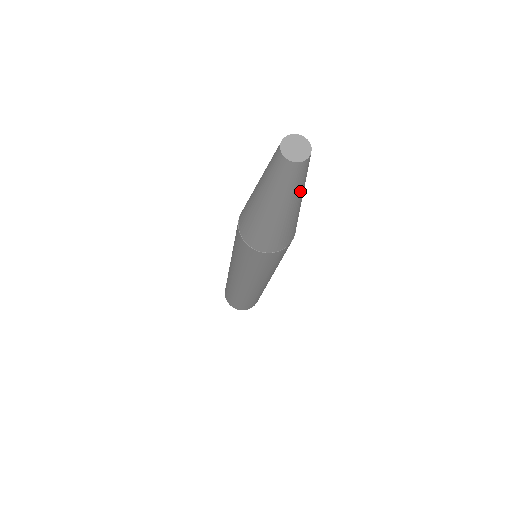
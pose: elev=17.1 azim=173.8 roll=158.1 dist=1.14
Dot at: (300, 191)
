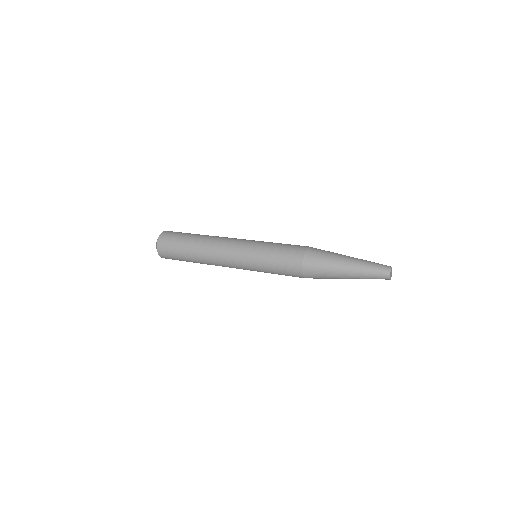
Dot at: occluded
